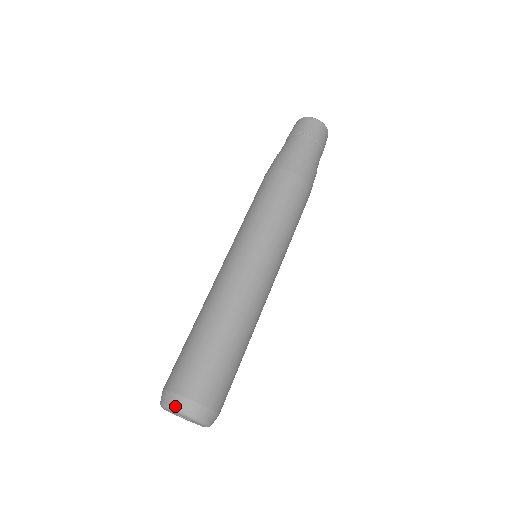
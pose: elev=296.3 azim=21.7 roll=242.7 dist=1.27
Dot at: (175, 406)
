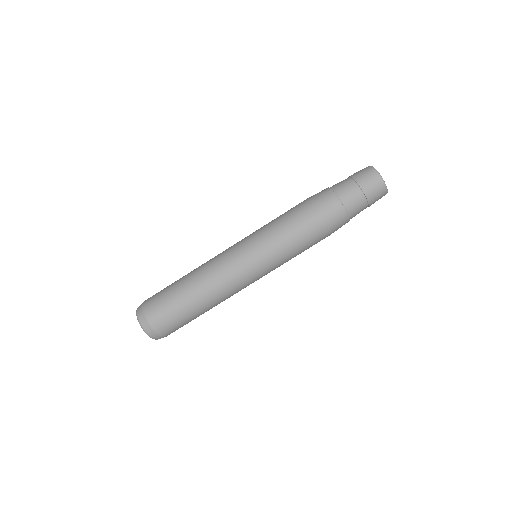
Dot at: (153, 338)
